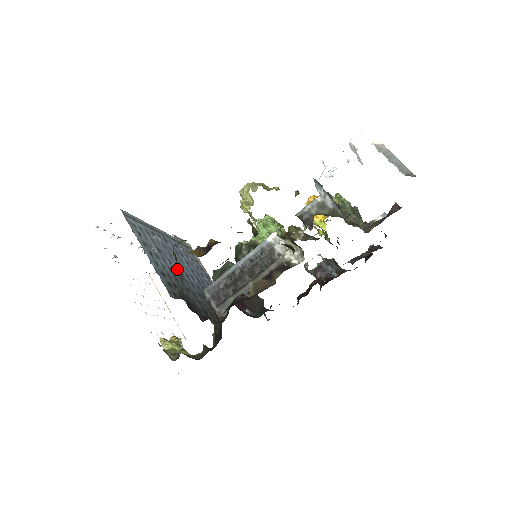
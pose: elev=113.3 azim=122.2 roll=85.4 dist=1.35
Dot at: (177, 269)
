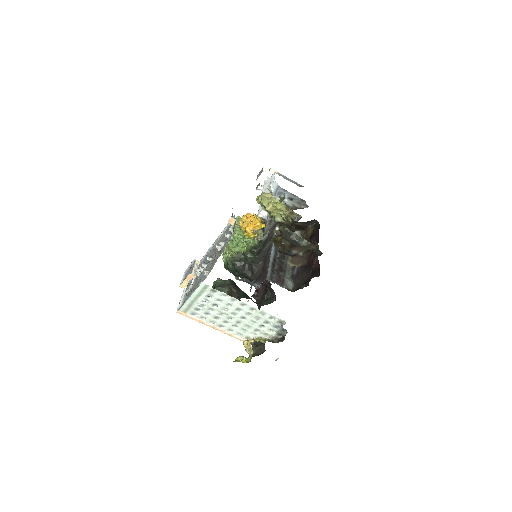
Dot at: occluded
